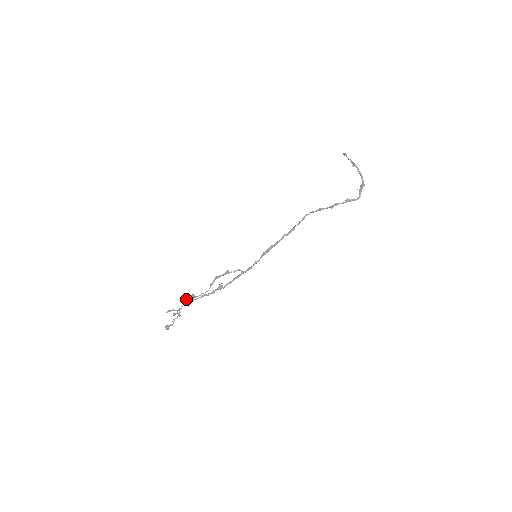
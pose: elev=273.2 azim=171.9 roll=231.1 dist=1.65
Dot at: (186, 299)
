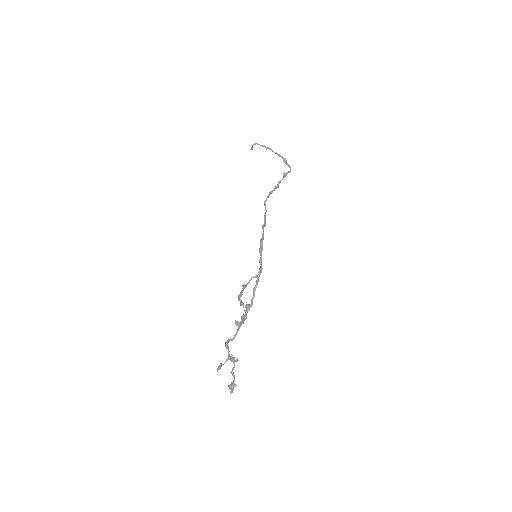
Dot at: (225, 343)
